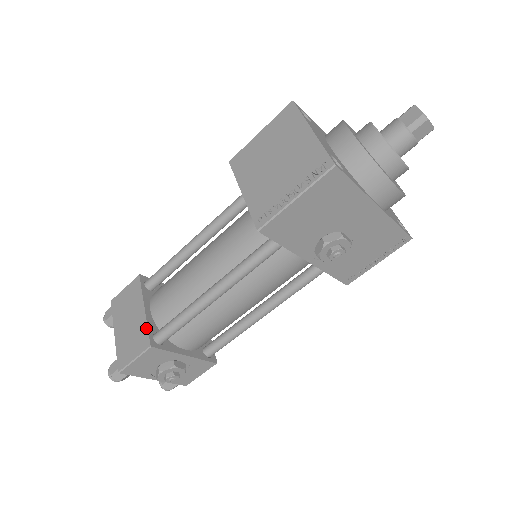
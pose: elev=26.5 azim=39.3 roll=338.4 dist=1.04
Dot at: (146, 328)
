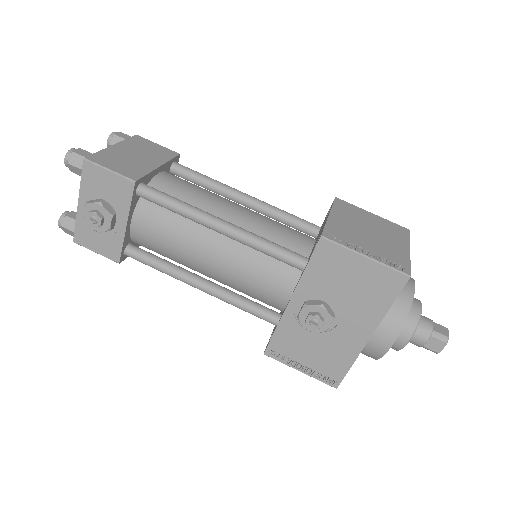
Dot at: (146, 173)
